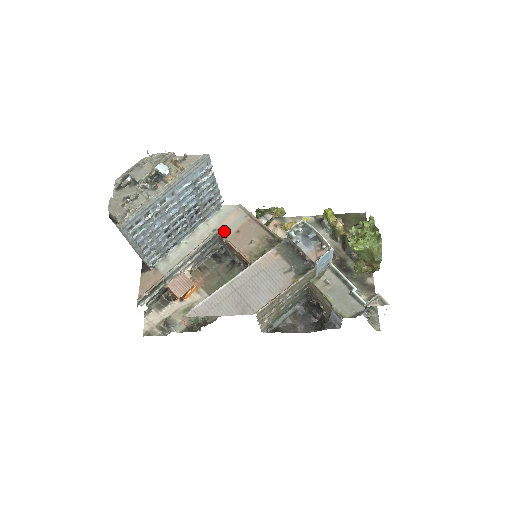
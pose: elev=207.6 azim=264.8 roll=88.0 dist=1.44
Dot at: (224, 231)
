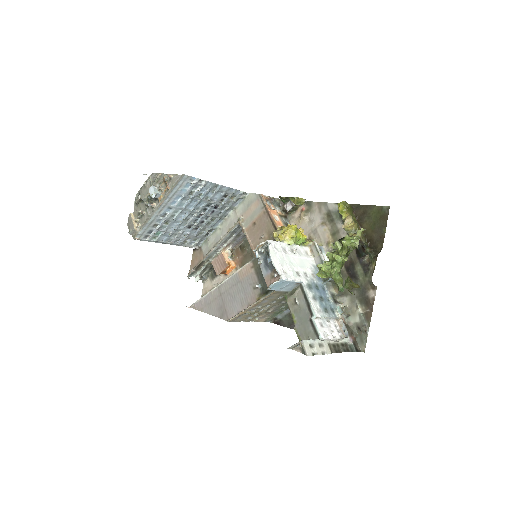
Dot at: (245, 221)
